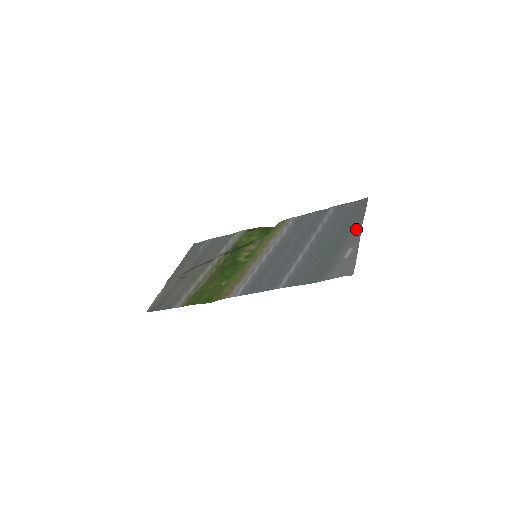
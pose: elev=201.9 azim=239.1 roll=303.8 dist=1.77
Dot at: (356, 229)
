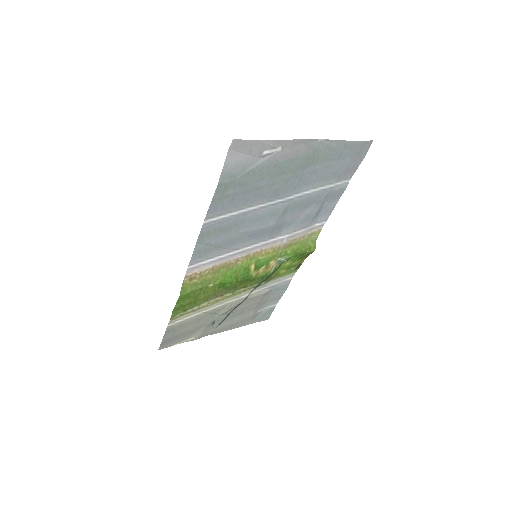
Dot at: (312, 146)
